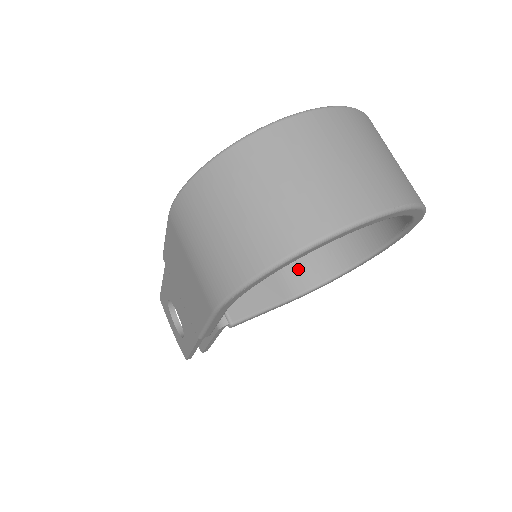
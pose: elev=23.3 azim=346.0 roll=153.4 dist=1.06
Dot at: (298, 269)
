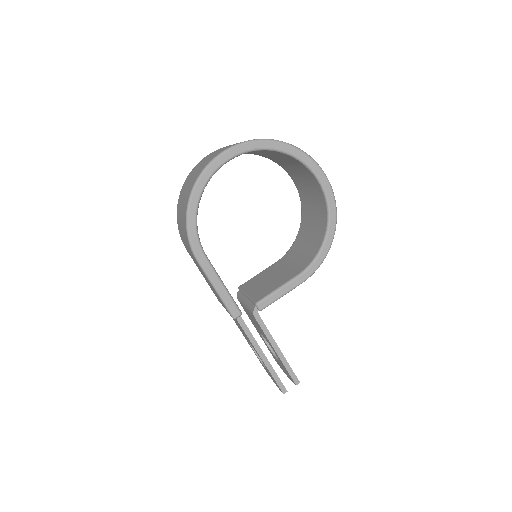
Dot at: (303, 260)
